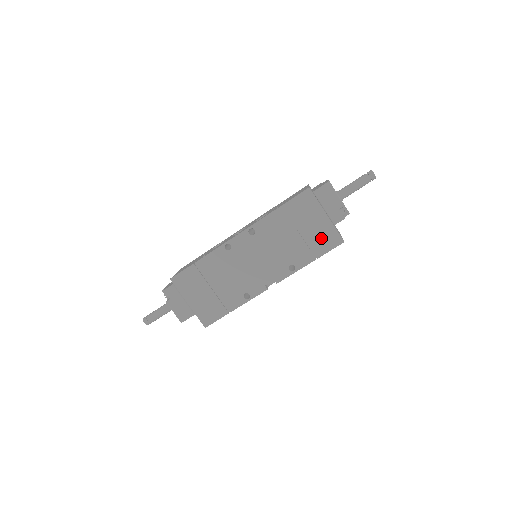
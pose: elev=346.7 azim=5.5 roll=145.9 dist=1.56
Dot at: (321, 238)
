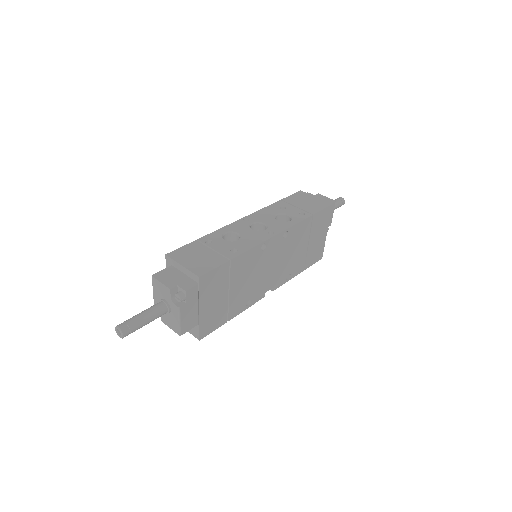
Dot at: (315, 252)
